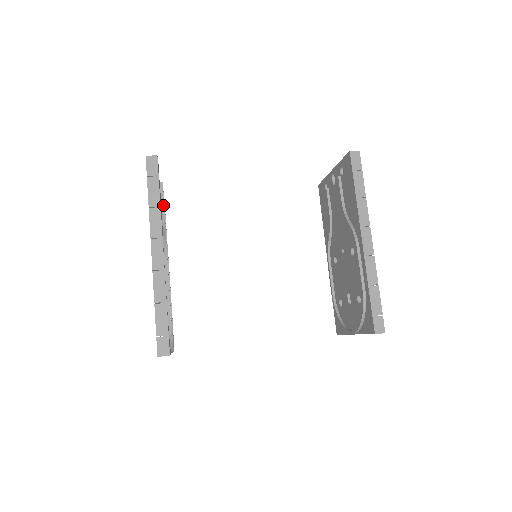
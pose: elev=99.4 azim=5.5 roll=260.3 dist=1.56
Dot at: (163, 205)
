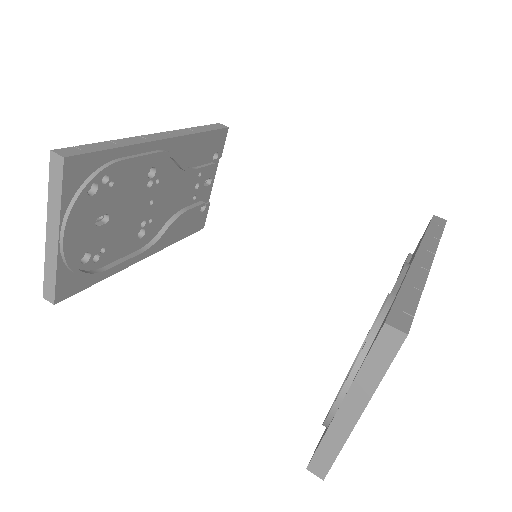
Dot at: (199, 167)
